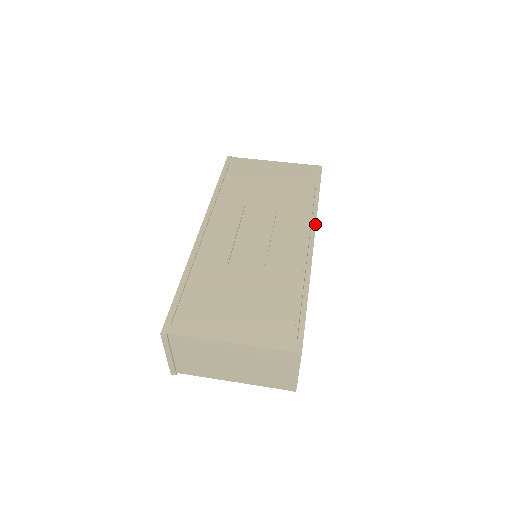
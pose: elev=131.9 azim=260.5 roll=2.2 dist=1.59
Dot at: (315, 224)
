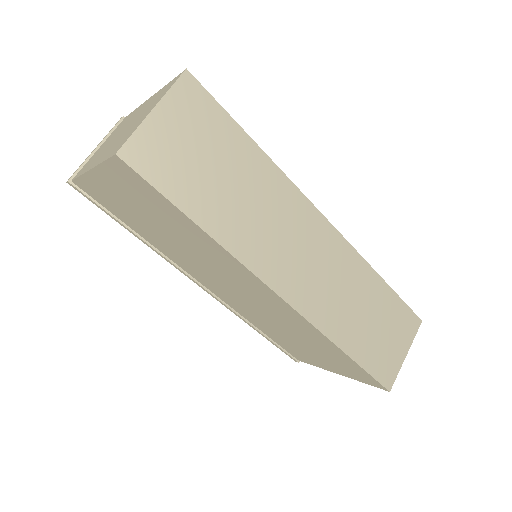
Dot at: (347, 241)
